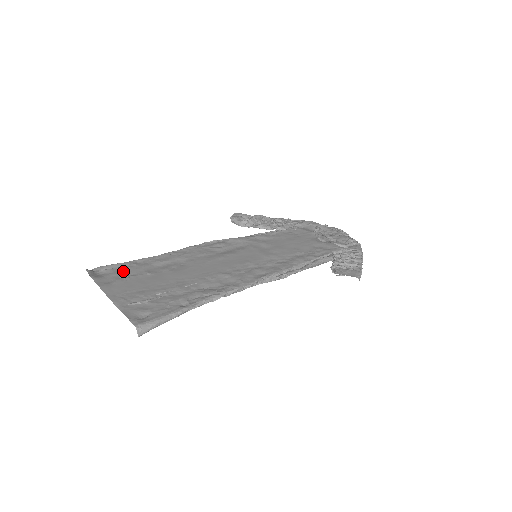
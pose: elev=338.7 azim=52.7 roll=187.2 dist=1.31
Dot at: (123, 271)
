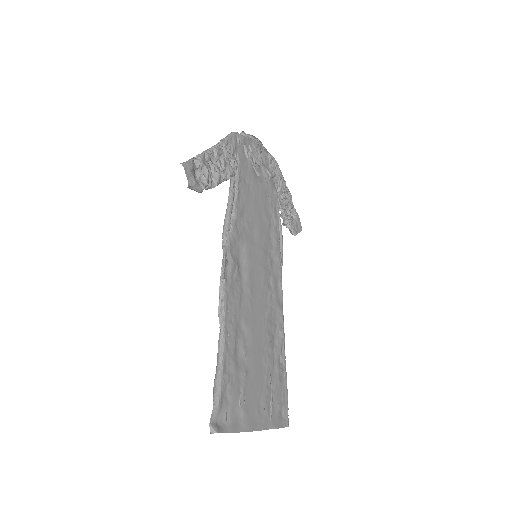
Dot at: (233, 395)
